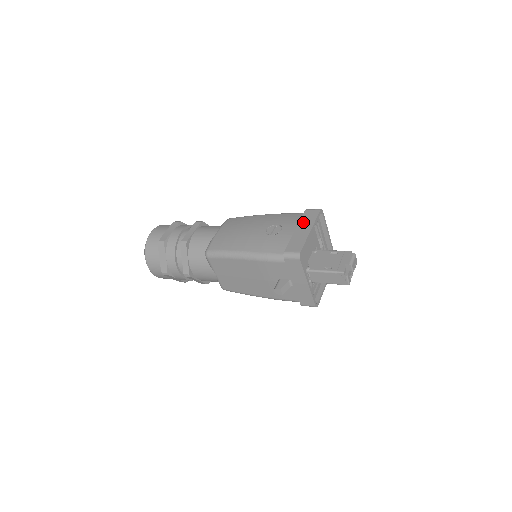
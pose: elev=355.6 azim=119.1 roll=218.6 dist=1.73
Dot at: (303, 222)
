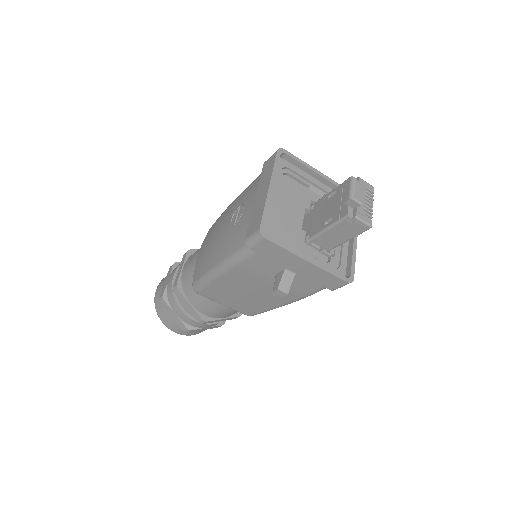
Dot at: (261, 182)
